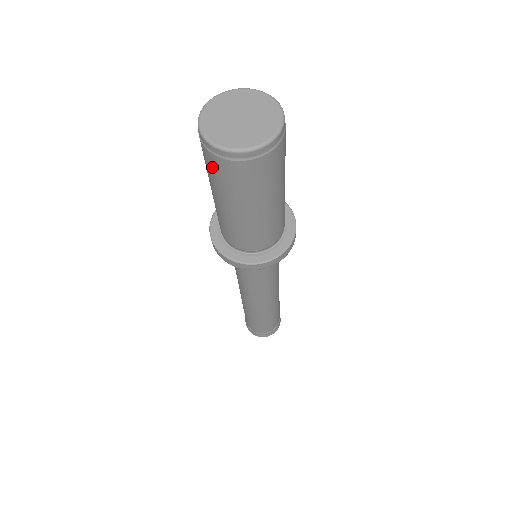
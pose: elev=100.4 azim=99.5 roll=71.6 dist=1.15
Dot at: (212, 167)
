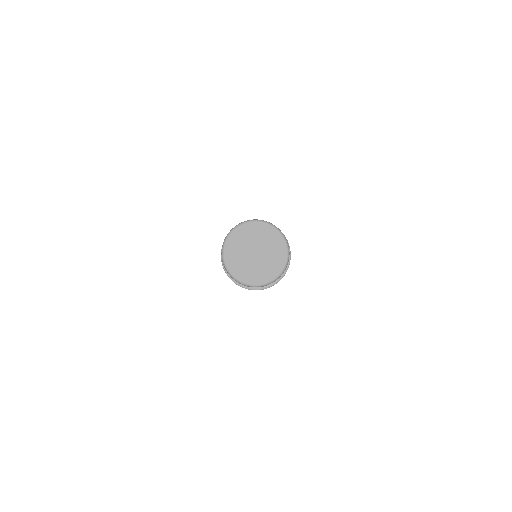
Dot at: occluded
